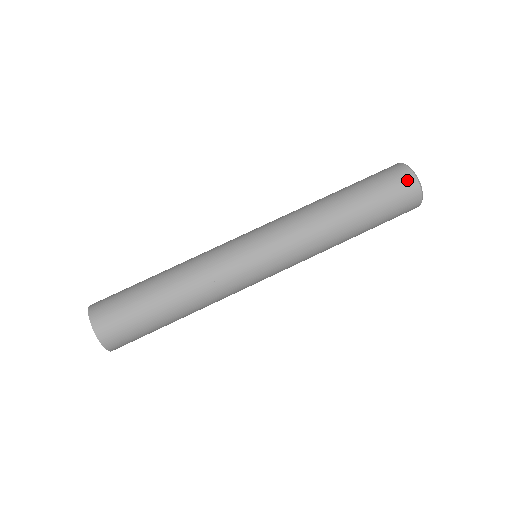
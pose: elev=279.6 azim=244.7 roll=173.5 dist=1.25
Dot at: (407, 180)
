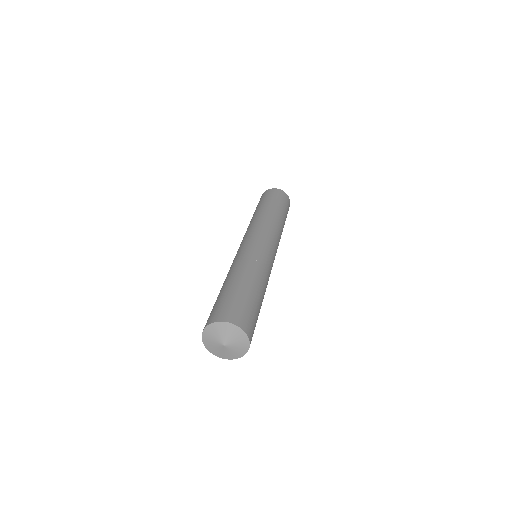
Dot at: (284, 194)
